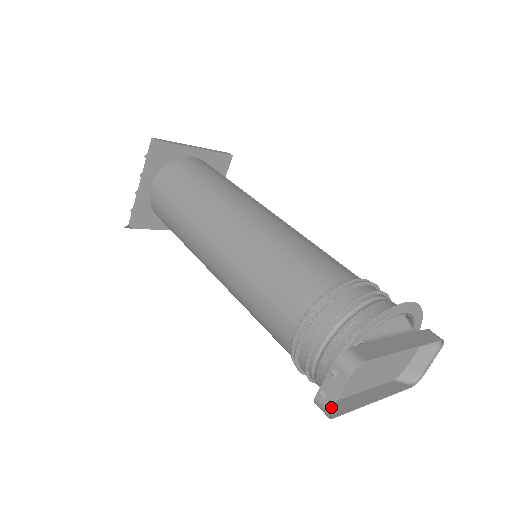
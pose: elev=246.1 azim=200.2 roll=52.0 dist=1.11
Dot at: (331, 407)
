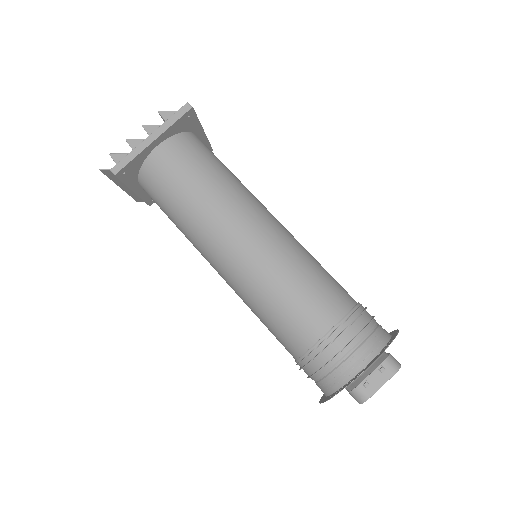
Dot at: (372, 395)
